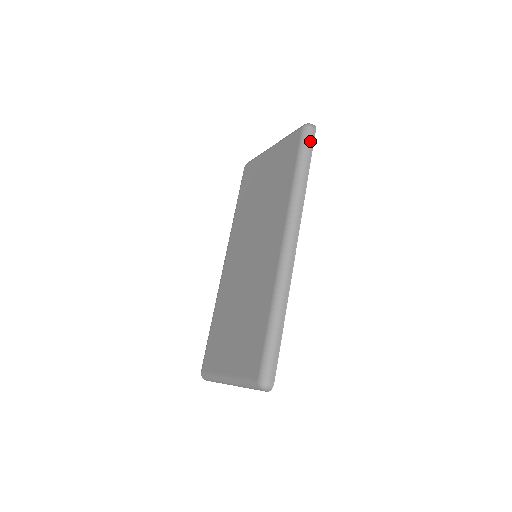
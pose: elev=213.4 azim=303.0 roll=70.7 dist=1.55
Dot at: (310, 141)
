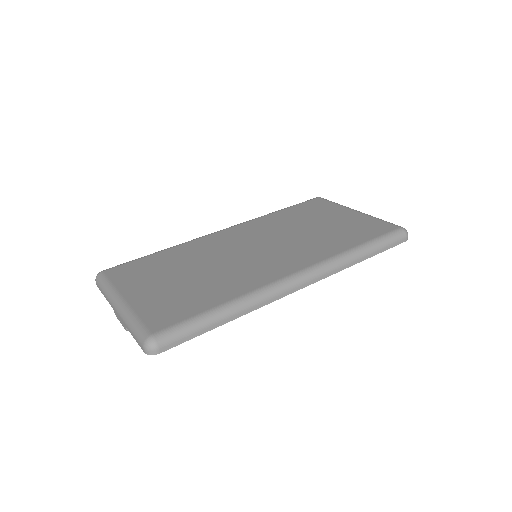
Dot at: (395, 242)
